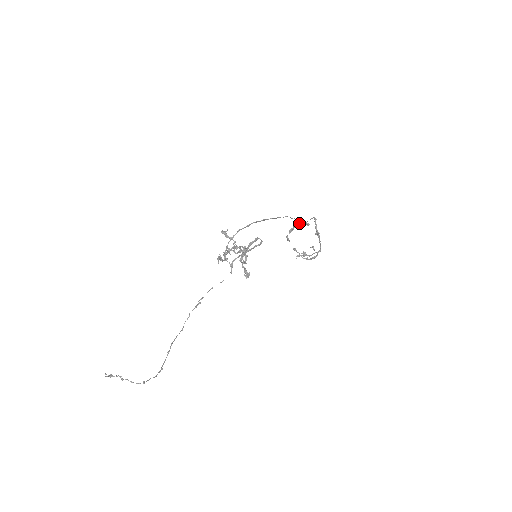
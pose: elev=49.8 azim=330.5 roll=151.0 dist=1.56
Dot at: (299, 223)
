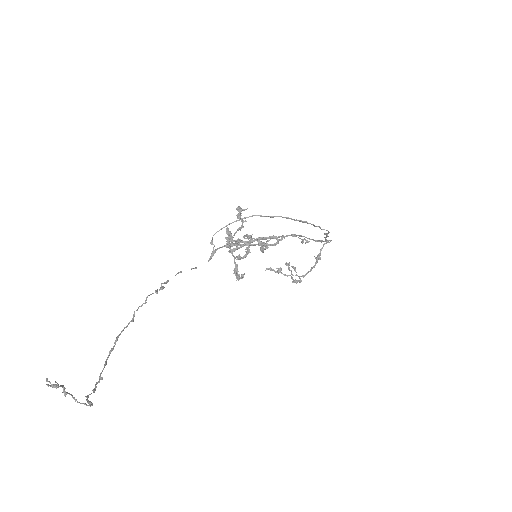
Dot at: (306, 237)
